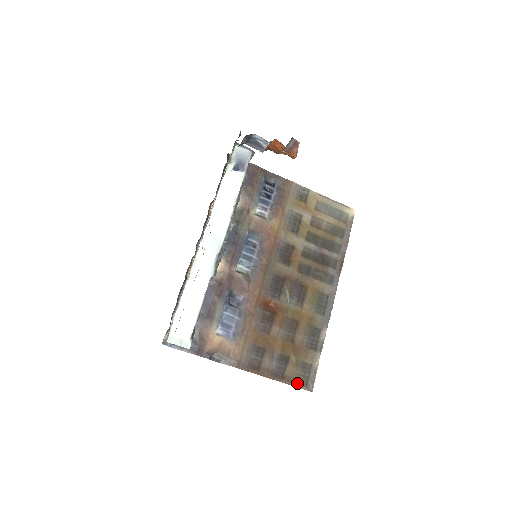
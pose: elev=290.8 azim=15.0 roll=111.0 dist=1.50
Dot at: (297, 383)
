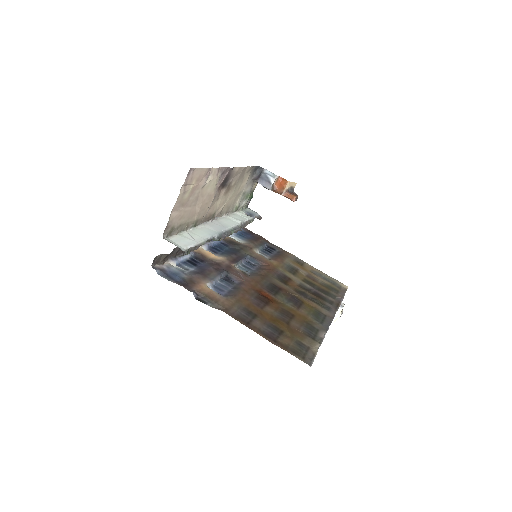
Dot at: (292, 352)
